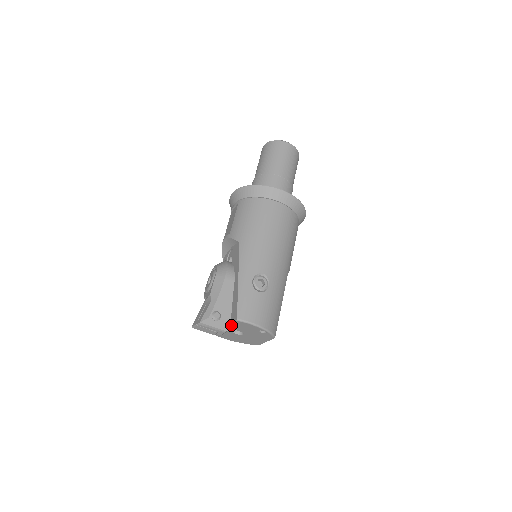
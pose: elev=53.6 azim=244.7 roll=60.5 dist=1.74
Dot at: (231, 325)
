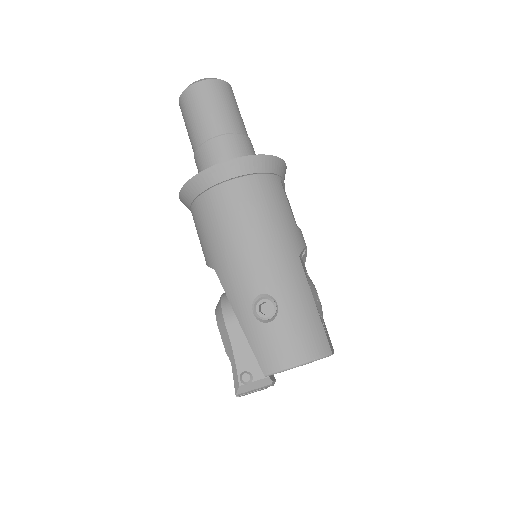
Dot at: occluded
